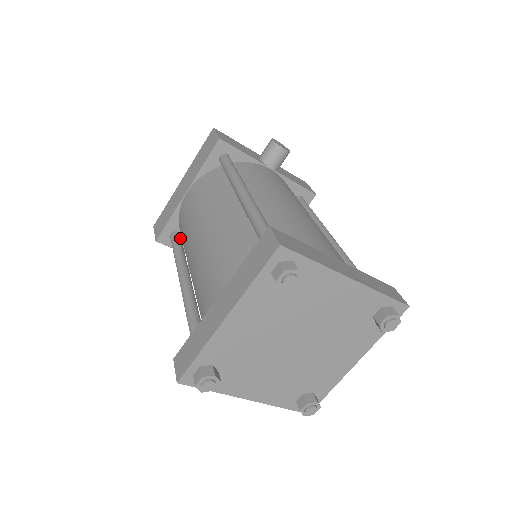
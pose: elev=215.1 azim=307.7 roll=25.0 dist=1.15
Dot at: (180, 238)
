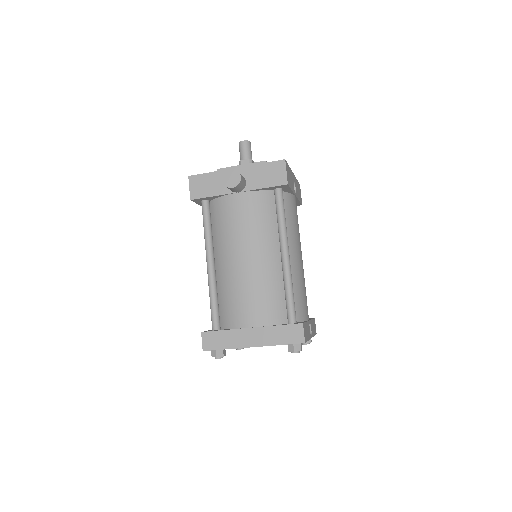
Dot at: occluded
